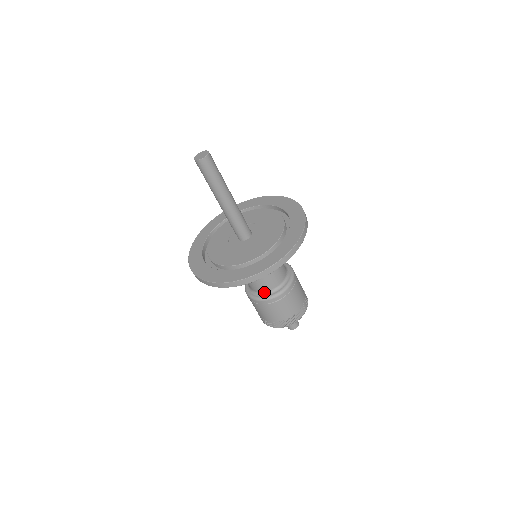
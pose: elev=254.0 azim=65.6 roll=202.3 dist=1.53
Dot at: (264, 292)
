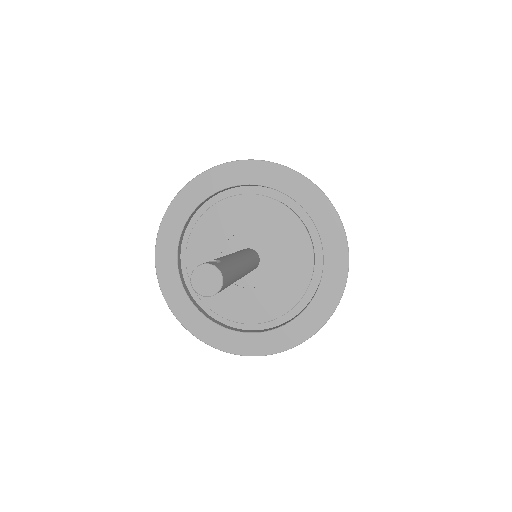
Dot at: occluded
